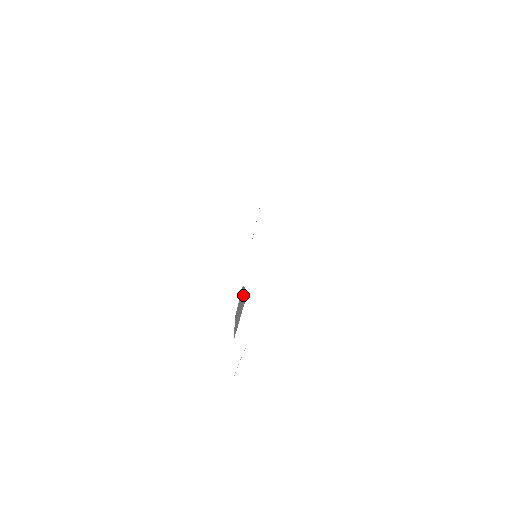
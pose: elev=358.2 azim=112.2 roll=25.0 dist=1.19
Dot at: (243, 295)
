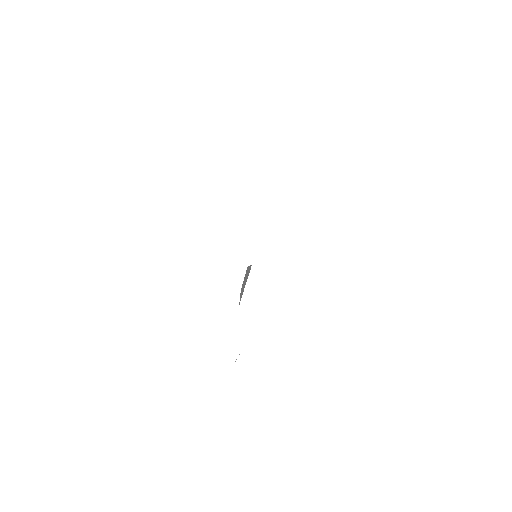
Dot at: (248, 270)
